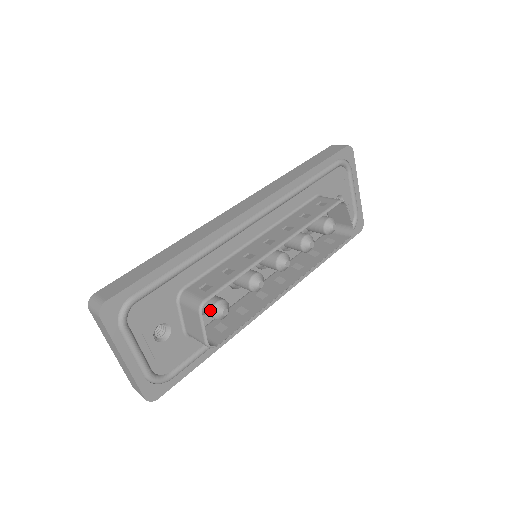
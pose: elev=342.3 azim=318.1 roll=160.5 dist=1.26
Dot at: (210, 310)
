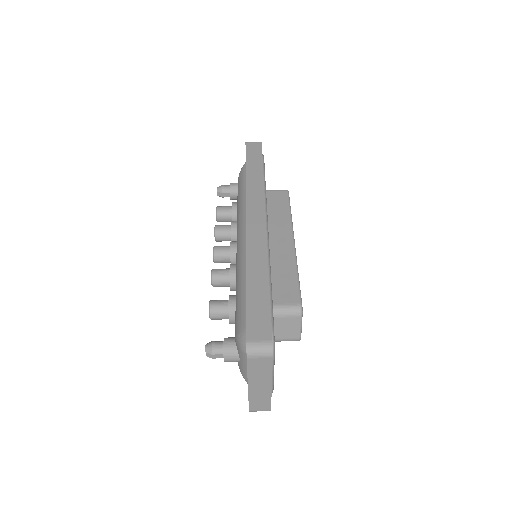
Dot at: occluded
